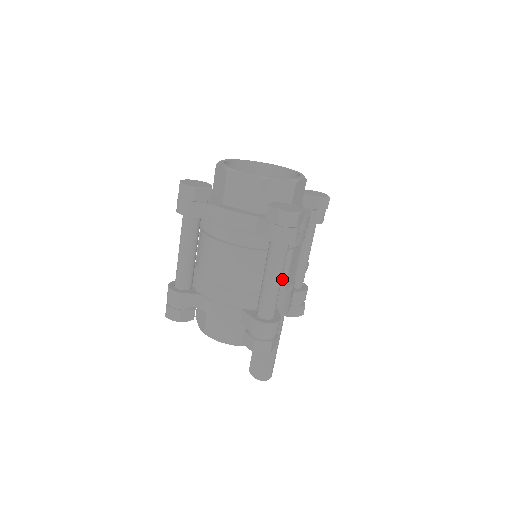
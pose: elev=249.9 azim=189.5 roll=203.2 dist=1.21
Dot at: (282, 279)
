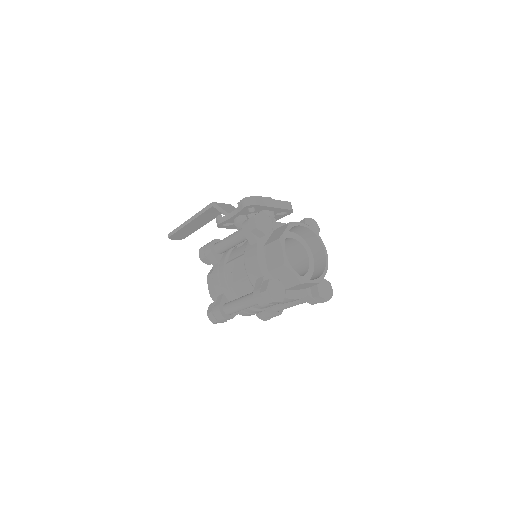
Dot at: occluded
